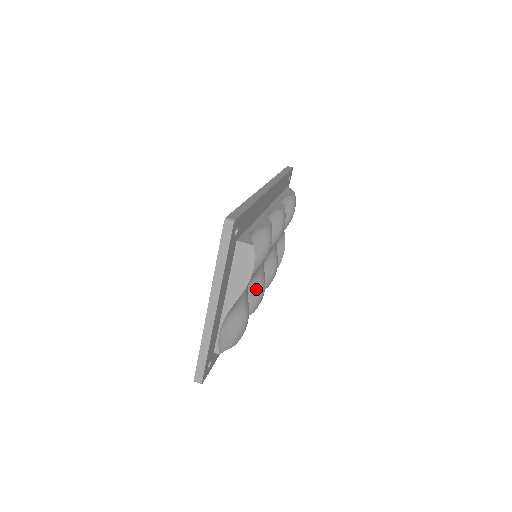
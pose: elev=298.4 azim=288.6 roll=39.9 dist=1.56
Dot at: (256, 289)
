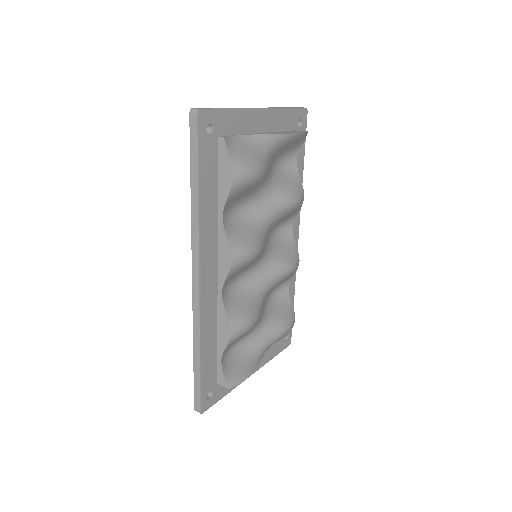
Dot at: (253, 234)
